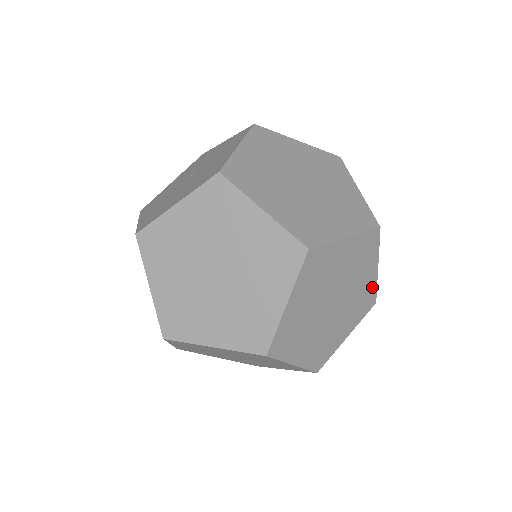
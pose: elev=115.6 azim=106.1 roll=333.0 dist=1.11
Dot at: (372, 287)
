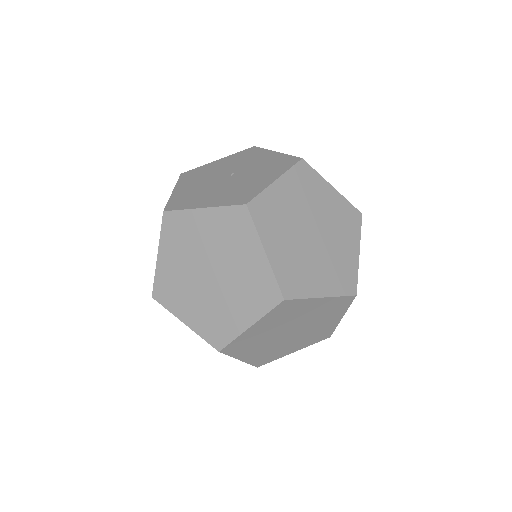
Dot at: (331, 328)
